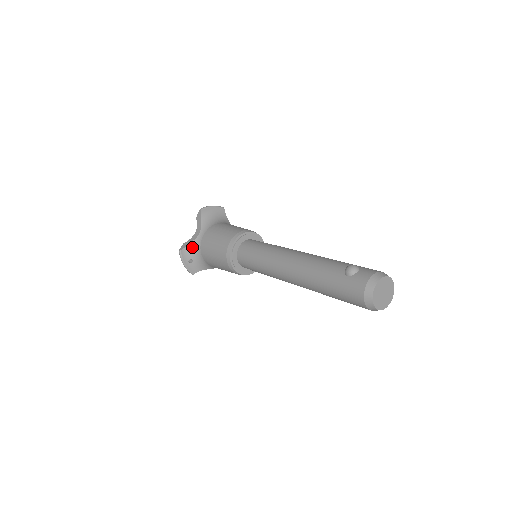
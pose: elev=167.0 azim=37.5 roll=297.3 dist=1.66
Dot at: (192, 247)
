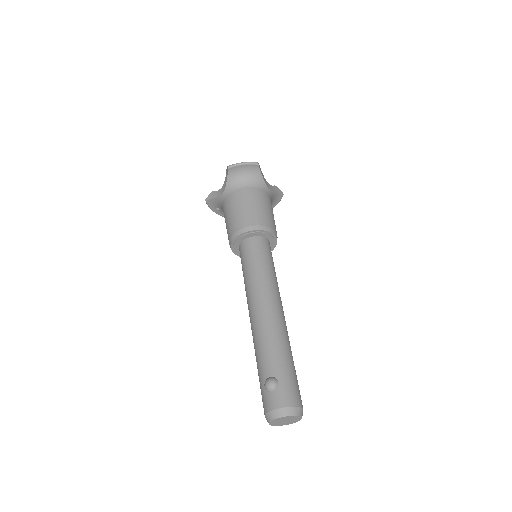
Dot at: (217, 201)
